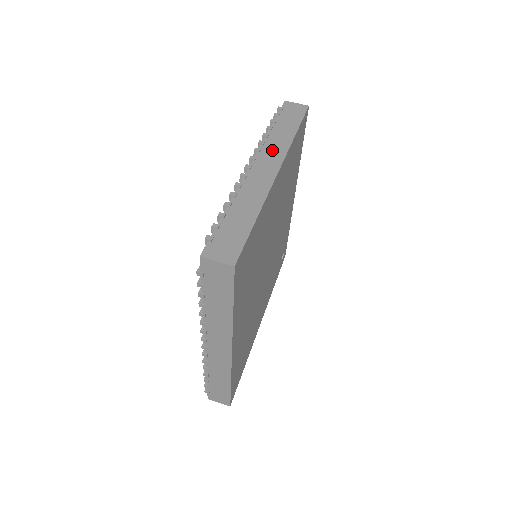
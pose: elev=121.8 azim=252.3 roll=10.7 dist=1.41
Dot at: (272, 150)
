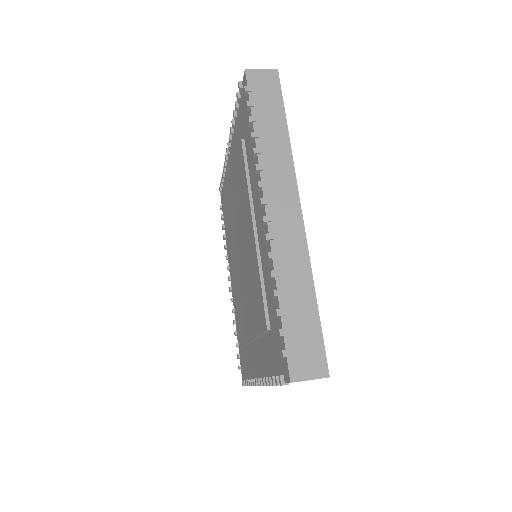
Dot at: occluded
